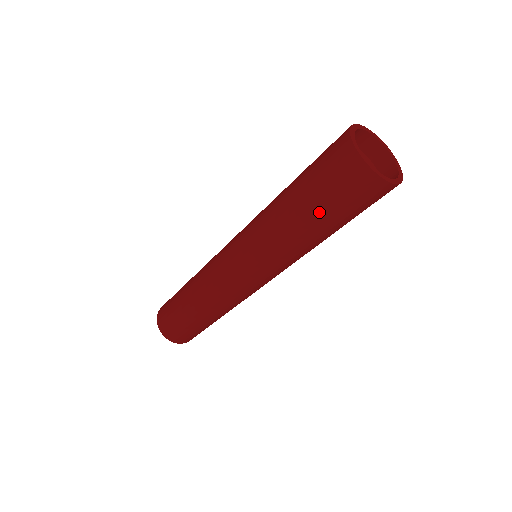
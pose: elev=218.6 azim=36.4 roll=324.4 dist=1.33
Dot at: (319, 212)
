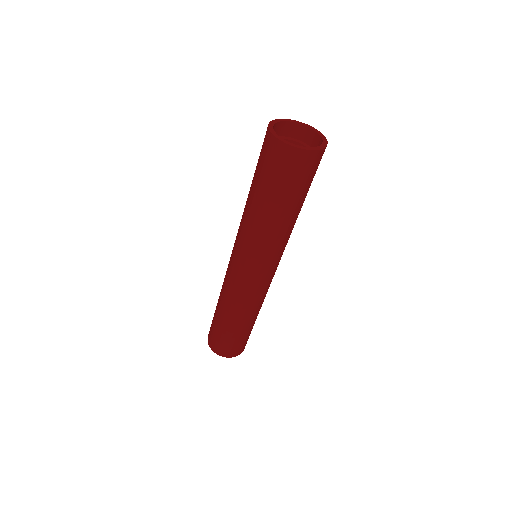
Dot at: (290, 200)
